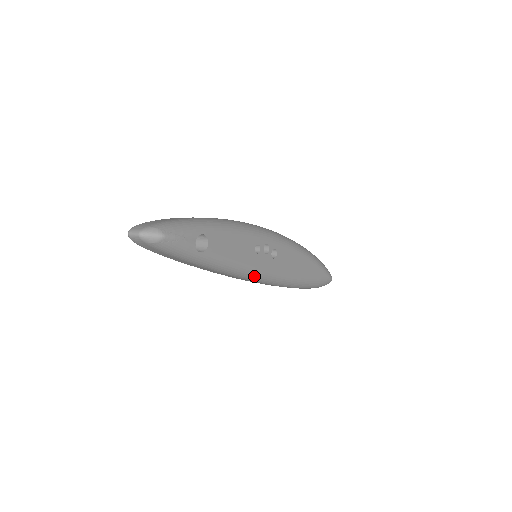
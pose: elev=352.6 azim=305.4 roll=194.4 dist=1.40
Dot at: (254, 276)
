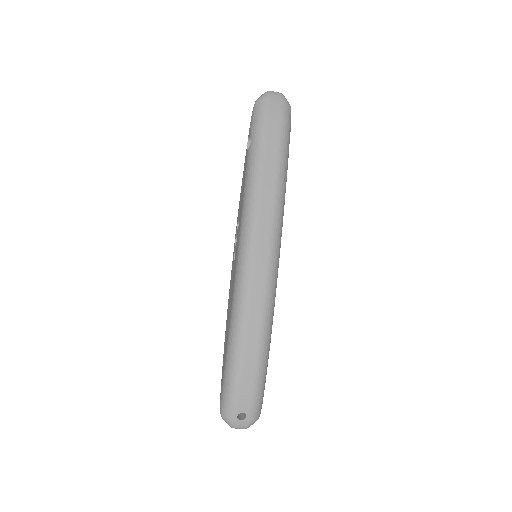
Dot at: (279, 236)
